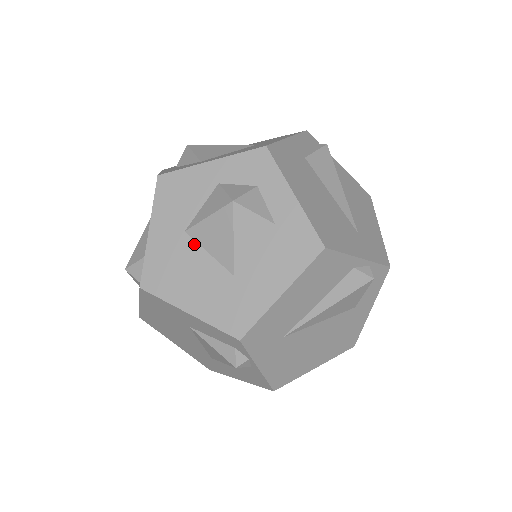
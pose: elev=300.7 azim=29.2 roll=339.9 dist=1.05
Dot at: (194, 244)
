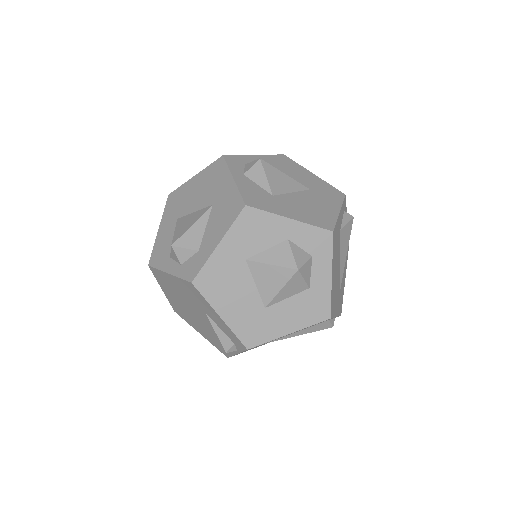
Dot at: (248, 273)
